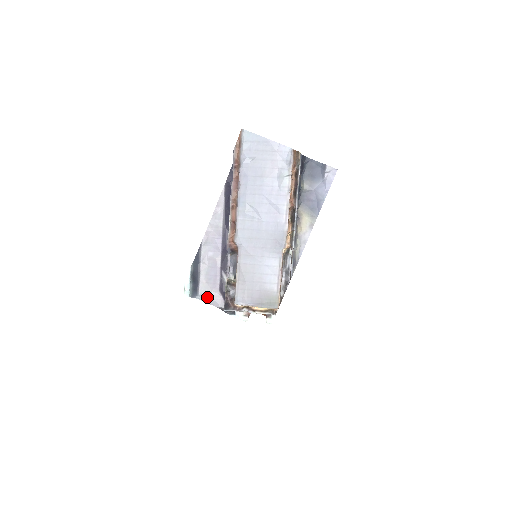
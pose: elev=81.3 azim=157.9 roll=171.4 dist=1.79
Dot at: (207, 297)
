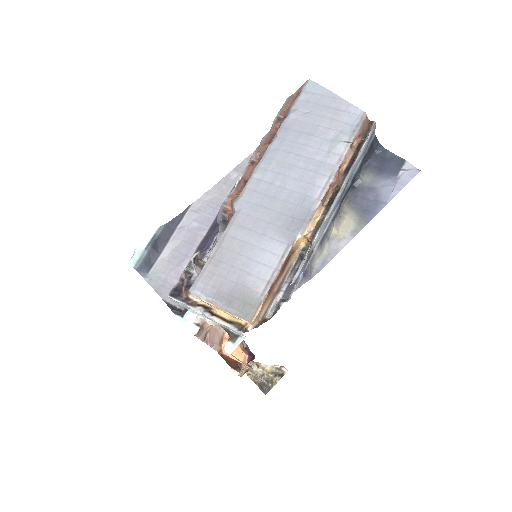
Dot at: (158, 281)
